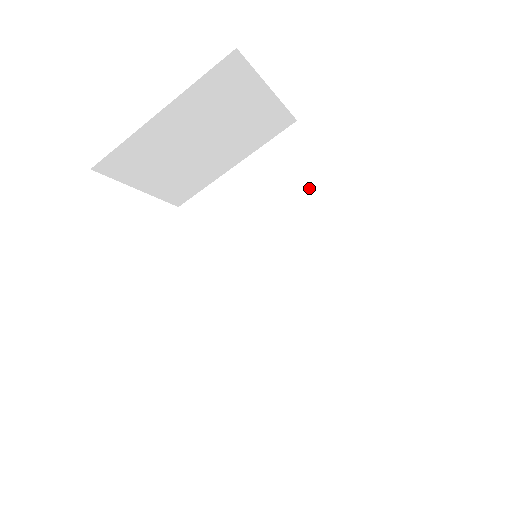
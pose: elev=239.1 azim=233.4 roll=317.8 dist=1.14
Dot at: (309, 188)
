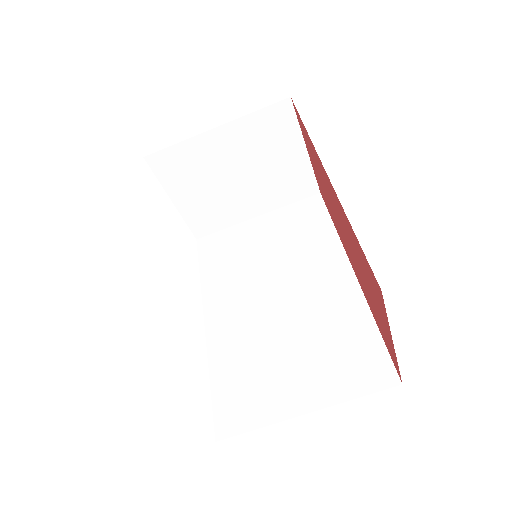
Dot at: (317, 239)
